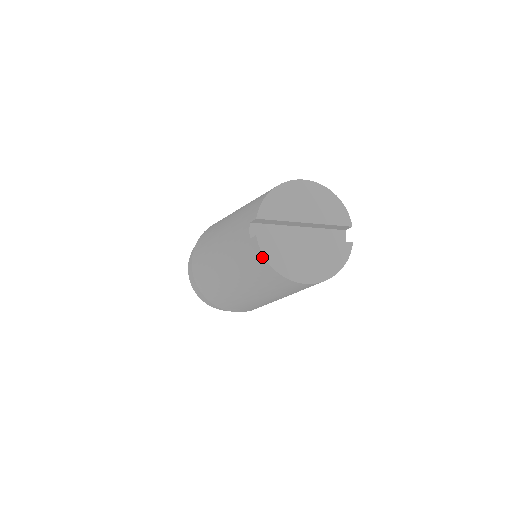
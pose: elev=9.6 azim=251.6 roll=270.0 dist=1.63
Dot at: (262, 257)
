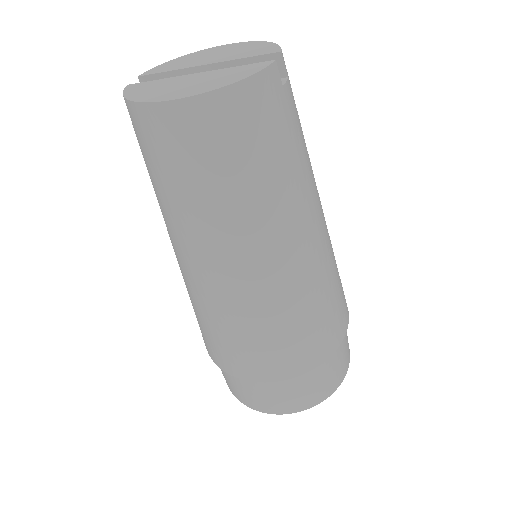
Dot at: occluded
